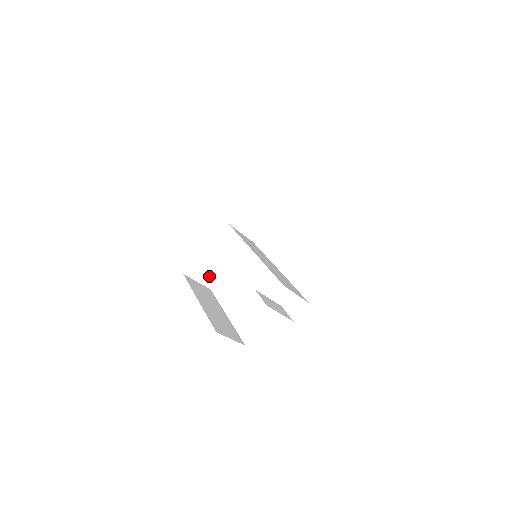
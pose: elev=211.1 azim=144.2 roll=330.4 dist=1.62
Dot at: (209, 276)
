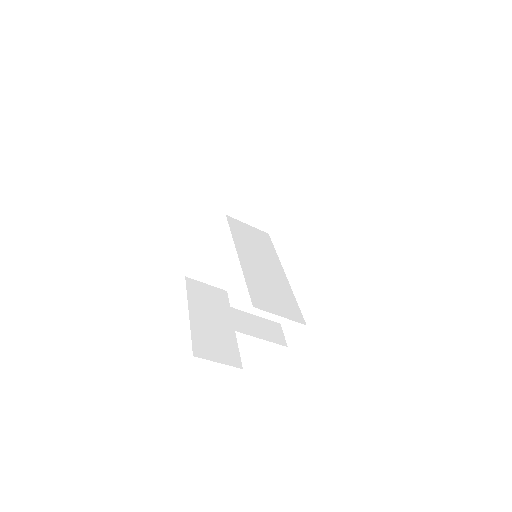
Dot at: (220, 277)
